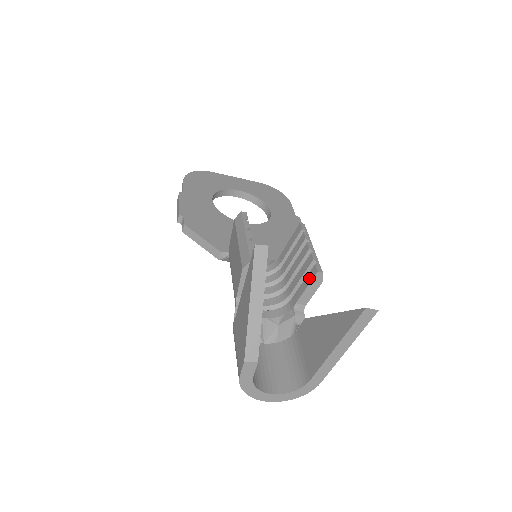
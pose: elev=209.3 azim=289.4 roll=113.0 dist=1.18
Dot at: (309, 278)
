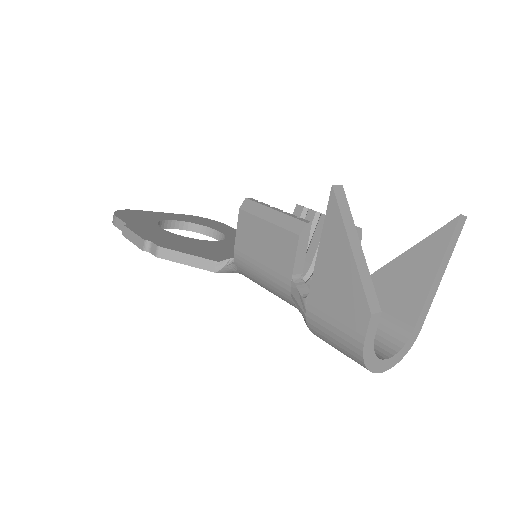
Dot at: occluded
